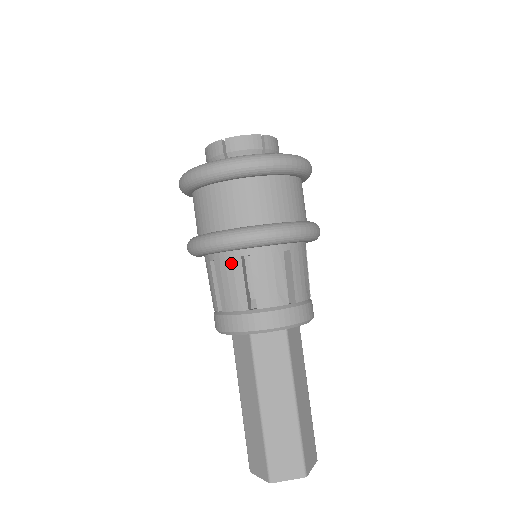
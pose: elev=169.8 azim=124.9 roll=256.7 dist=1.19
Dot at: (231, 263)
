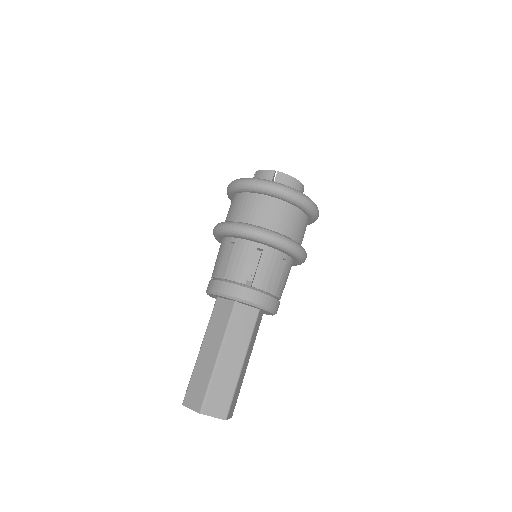
Dot at: (248, 249)
